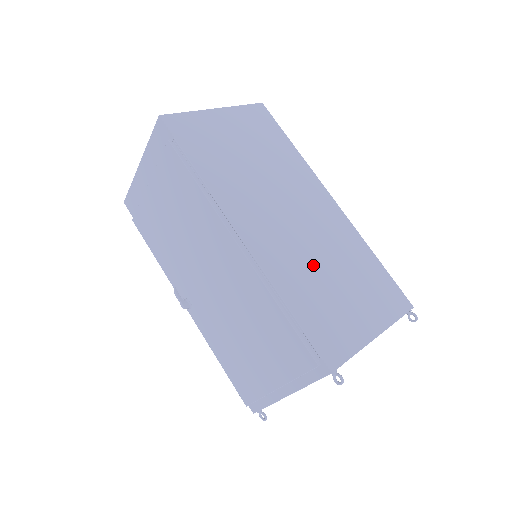
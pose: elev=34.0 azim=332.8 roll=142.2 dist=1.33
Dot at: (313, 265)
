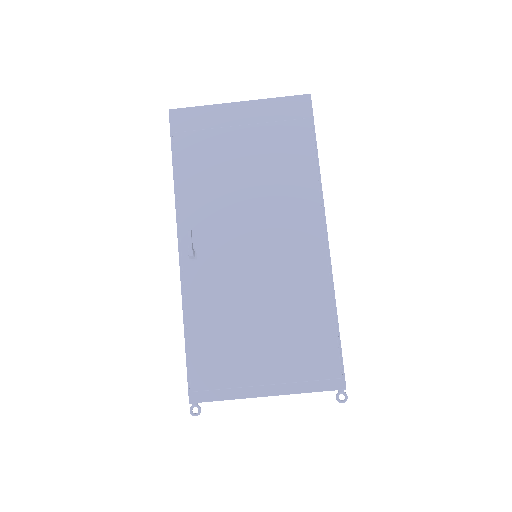
Dot at: occluded
